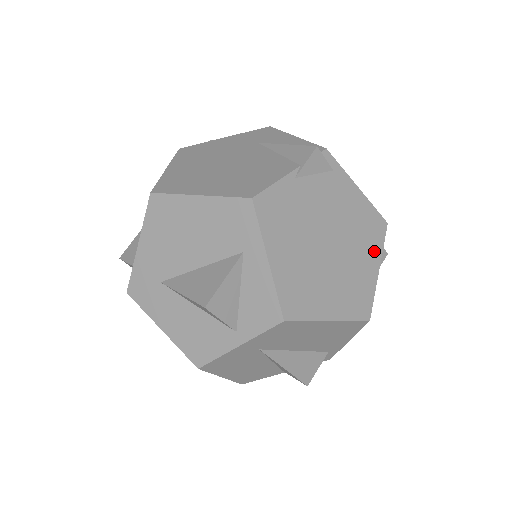
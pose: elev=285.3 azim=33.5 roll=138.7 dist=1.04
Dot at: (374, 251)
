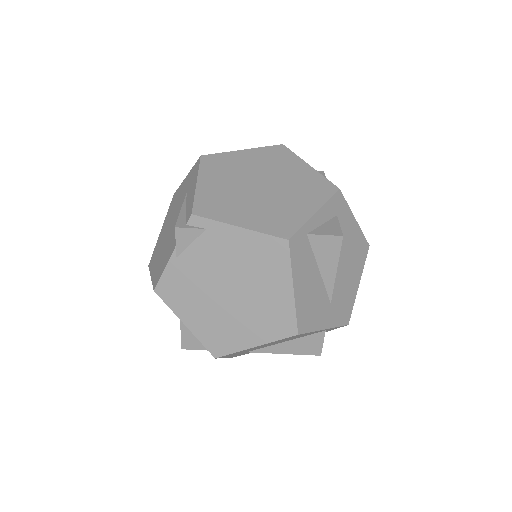
Dot at: (281, 275)
